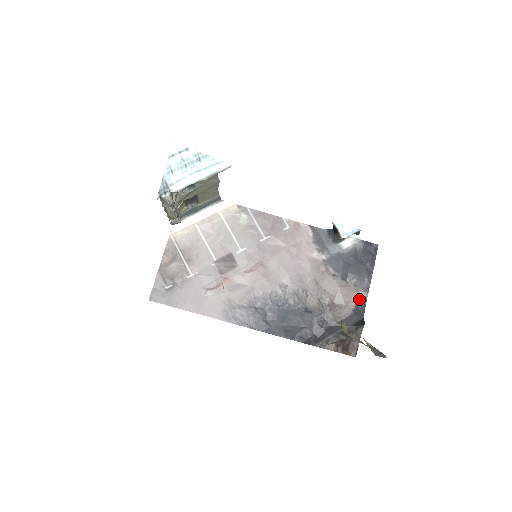
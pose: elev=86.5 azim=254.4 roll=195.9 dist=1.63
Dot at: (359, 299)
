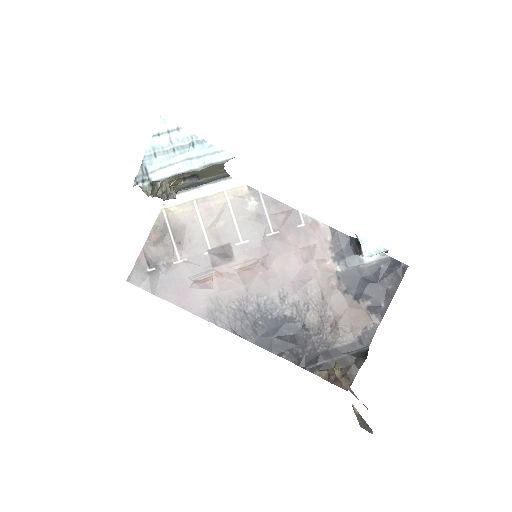
Dot at: (368, 325)
